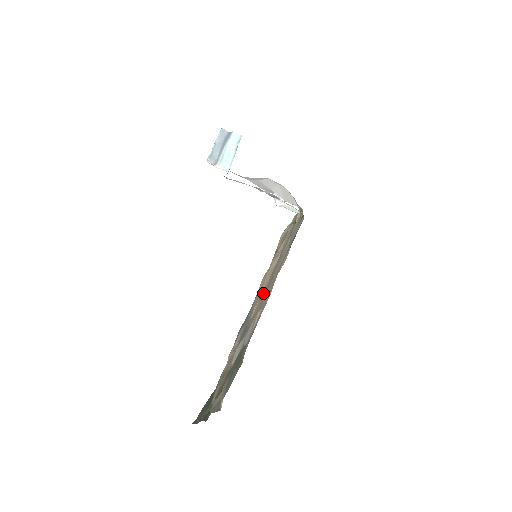
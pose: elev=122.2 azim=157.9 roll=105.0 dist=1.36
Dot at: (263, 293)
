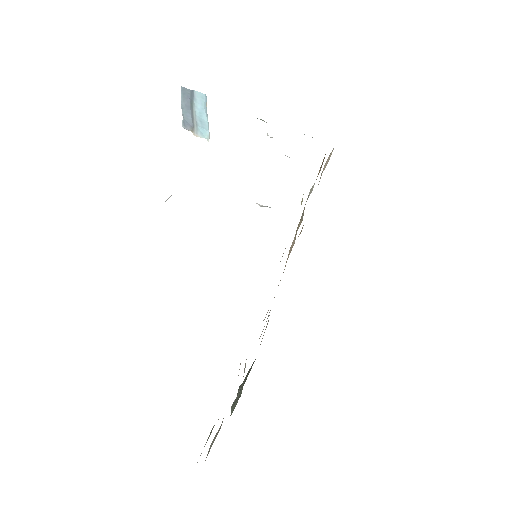
Dot at: occluded
